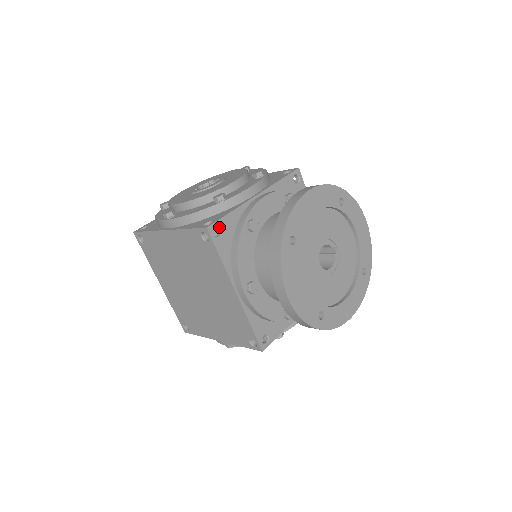
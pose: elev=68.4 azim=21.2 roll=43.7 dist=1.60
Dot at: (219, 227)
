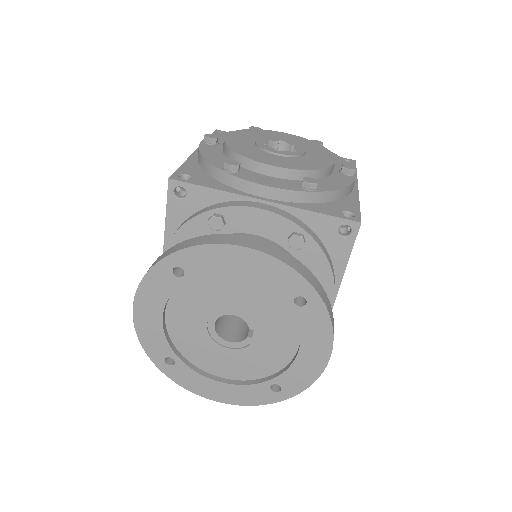
Dot at: (186, 190)
